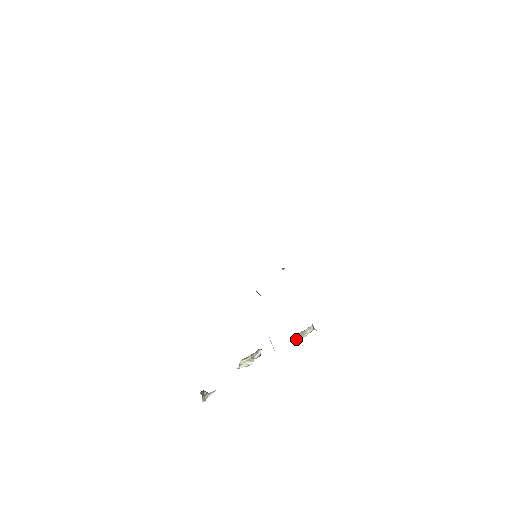
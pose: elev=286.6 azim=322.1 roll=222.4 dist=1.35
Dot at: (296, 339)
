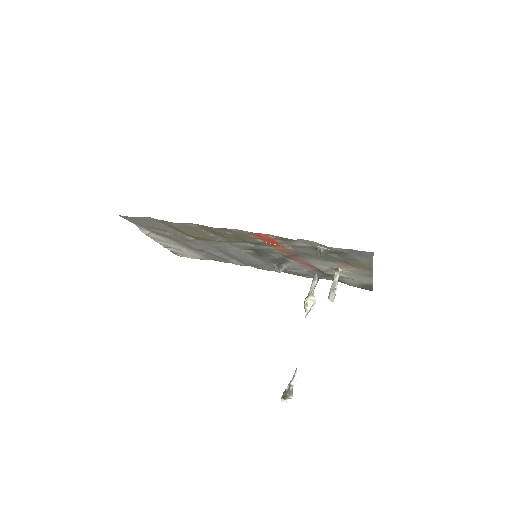
Dot at: (331, 296)
